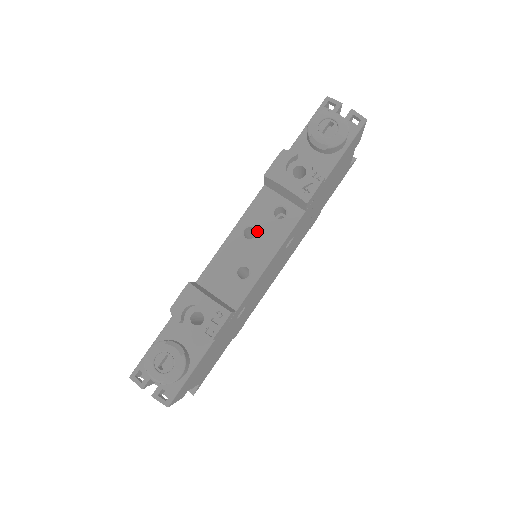
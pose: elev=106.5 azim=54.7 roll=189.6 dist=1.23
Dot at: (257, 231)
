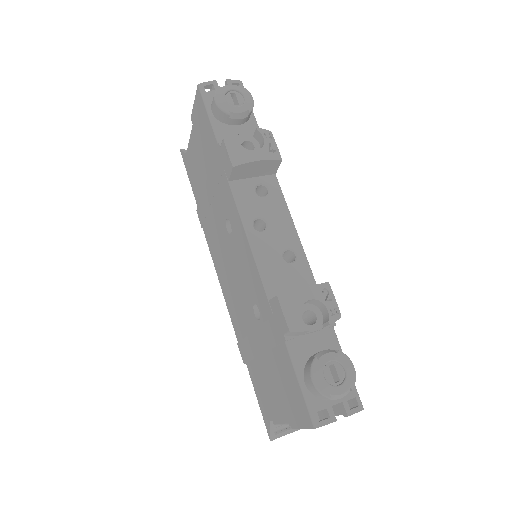
Dot at: (263, 218)
